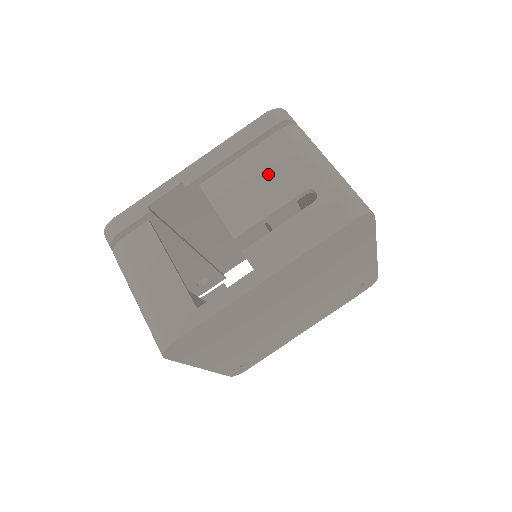
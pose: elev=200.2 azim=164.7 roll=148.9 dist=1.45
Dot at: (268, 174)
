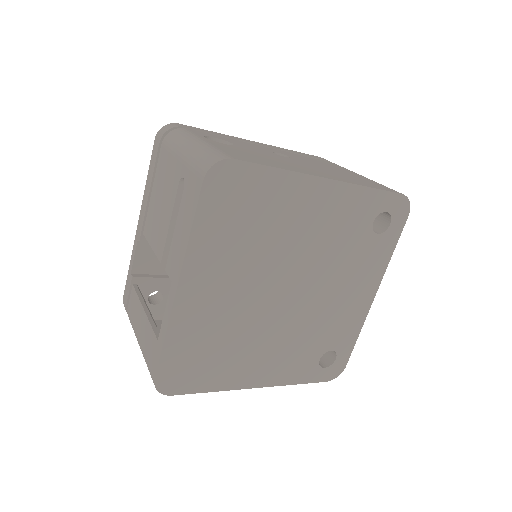
Dot at: (163, 190)
